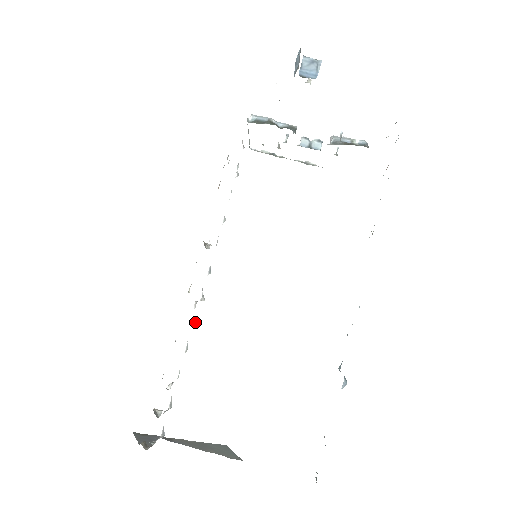
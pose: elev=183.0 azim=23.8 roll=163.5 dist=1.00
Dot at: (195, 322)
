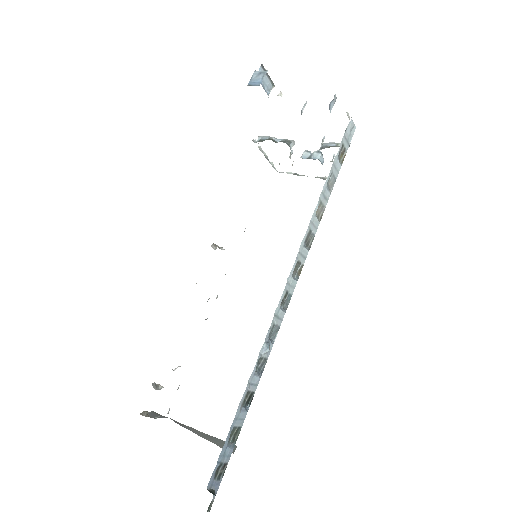
Dot at: occluded
